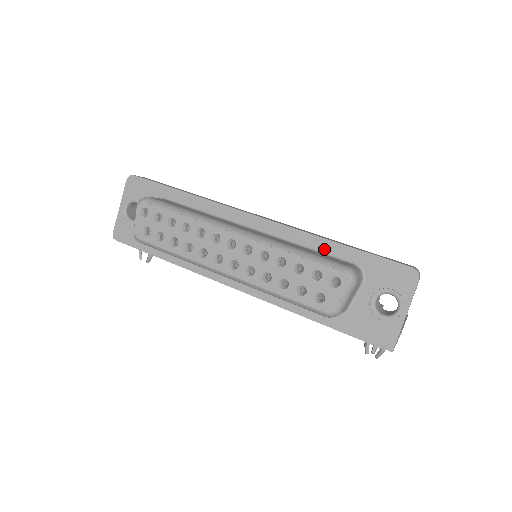
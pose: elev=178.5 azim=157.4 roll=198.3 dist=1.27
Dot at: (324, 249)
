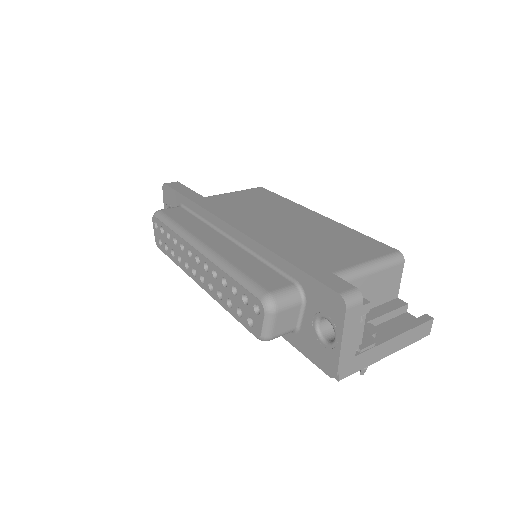
Dot at: (274, 263)
